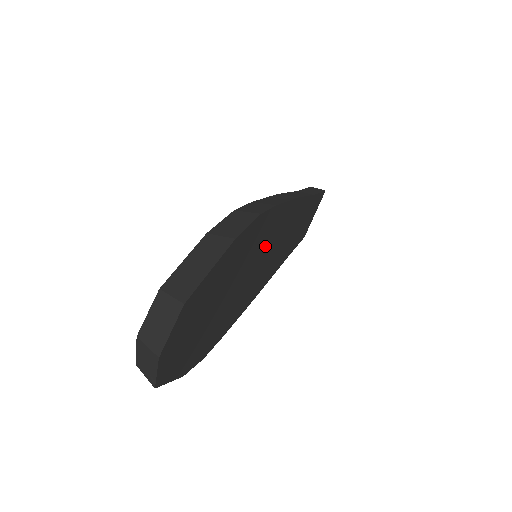
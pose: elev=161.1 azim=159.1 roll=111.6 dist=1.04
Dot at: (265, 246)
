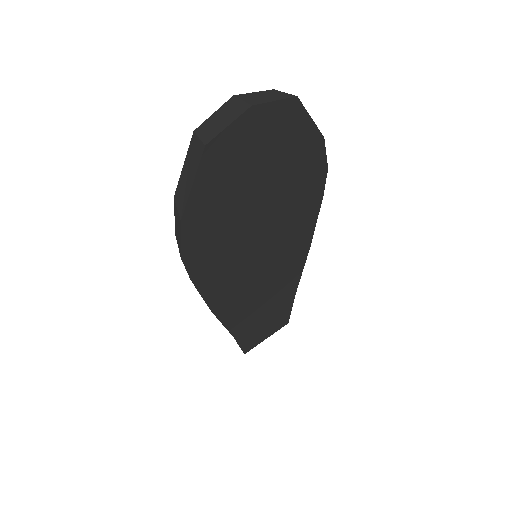
Dot at: (282, 237)
